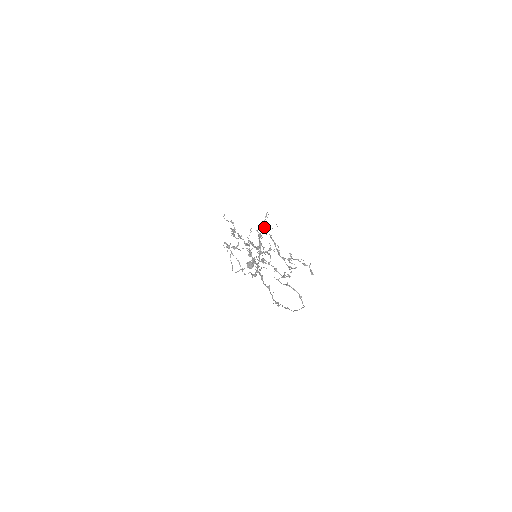
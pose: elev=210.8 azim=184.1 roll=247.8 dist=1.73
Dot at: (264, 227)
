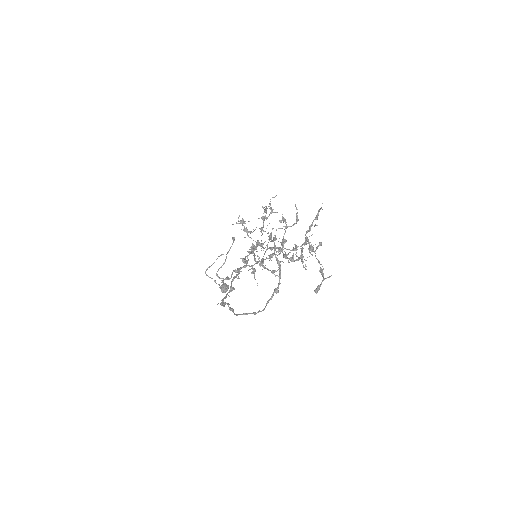
Dot at: occluded
